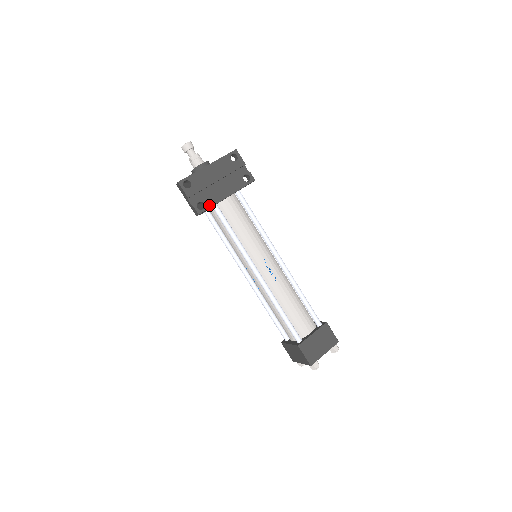
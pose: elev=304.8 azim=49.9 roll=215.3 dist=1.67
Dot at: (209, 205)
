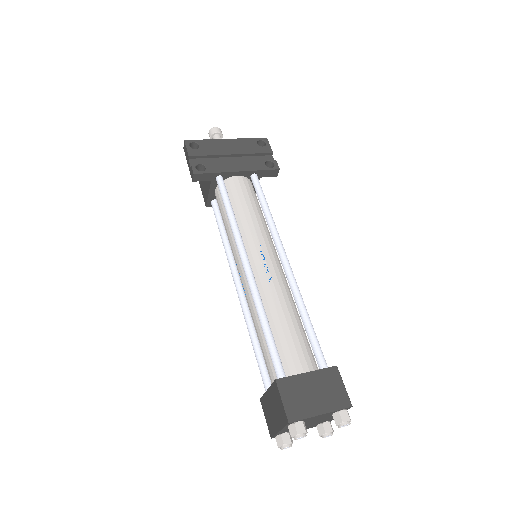
Dot at: (211, 170)
